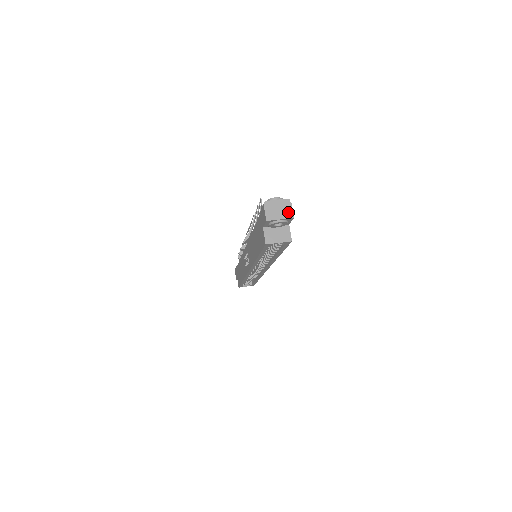
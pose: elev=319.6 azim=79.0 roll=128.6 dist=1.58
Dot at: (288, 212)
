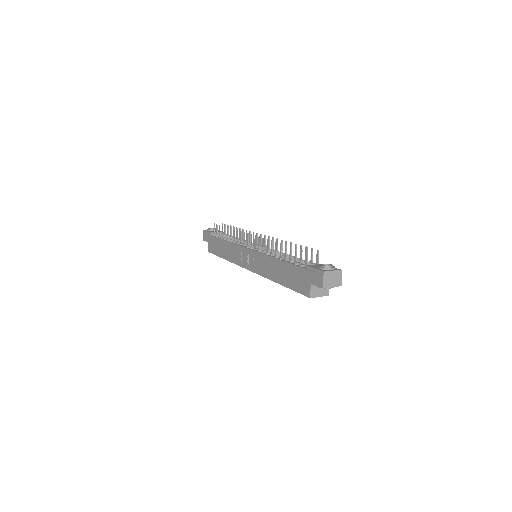
Dot at: (339, 281)
